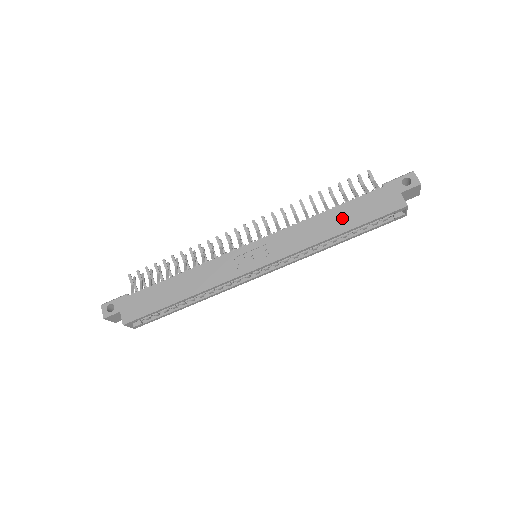
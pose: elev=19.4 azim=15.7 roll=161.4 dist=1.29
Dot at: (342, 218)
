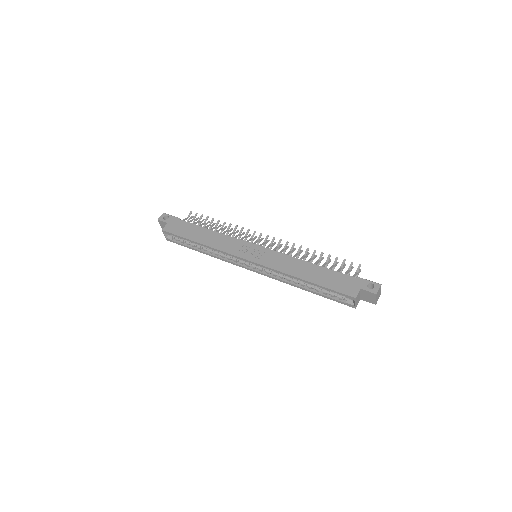
Dot at: (316, 274)
